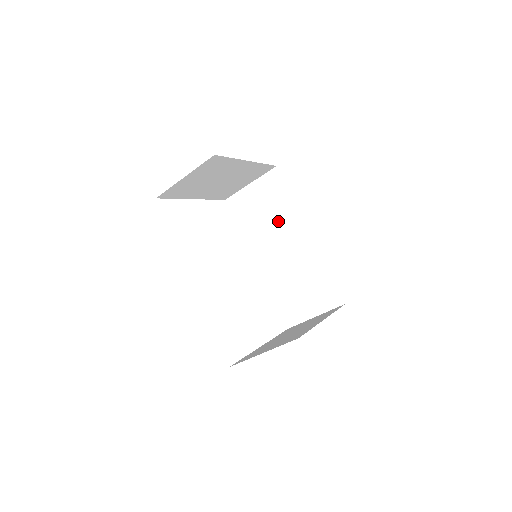
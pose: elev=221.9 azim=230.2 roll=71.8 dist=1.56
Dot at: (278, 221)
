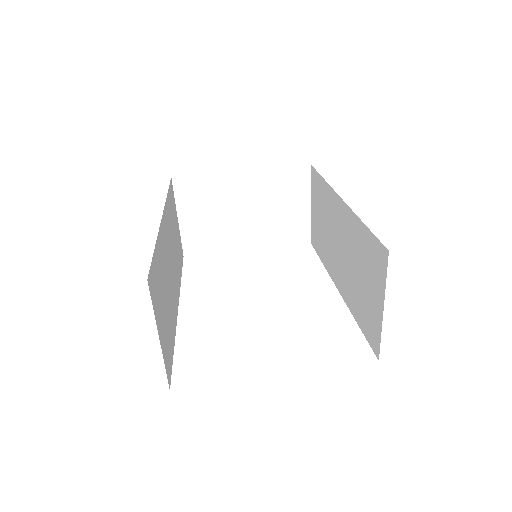
Dot at: (328, 218)
